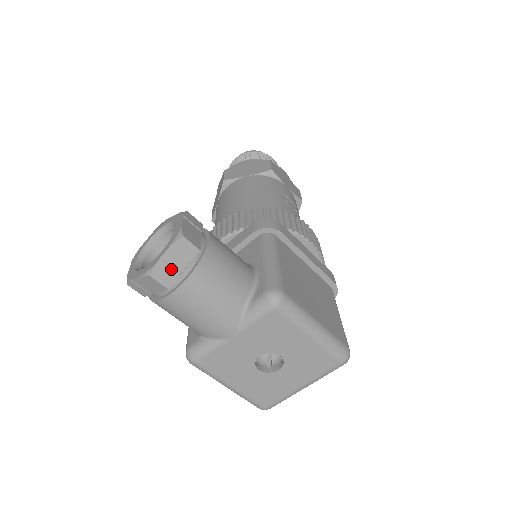
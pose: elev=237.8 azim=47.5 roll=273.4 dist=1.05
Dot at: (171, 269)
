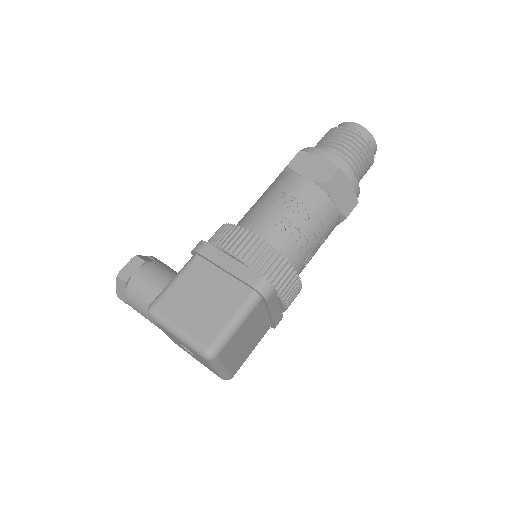
Dot at: (122, 293)
